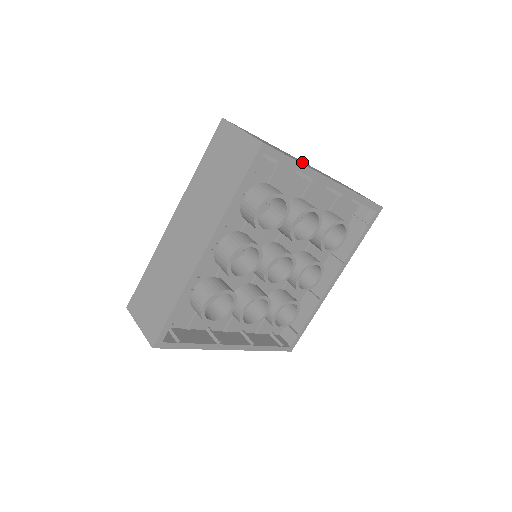
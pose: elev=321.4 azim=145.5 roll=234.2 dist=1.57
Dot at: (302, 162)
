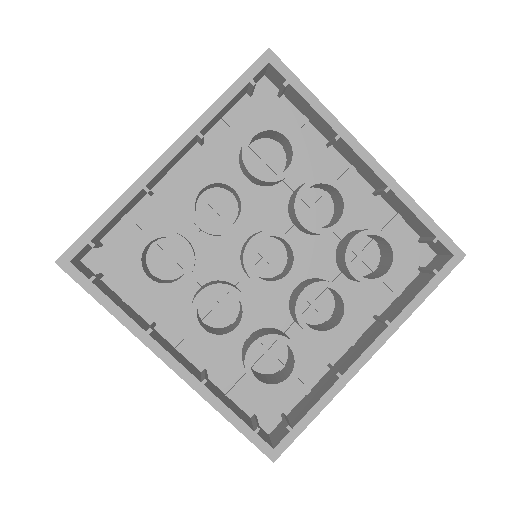
Dot at: occluded
